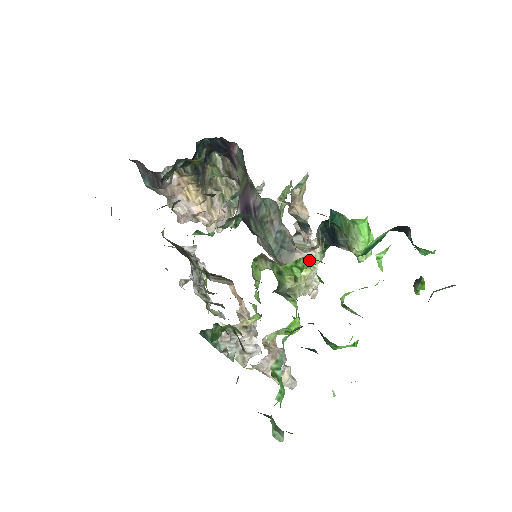
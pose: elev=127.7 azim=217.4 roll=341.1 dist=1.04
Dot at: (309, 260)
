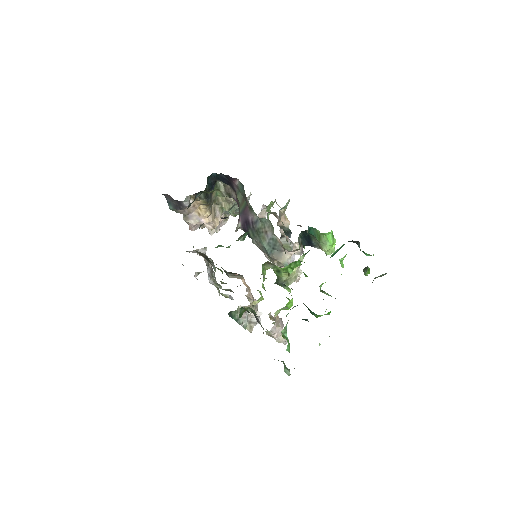
Dot at: (297, 263)
